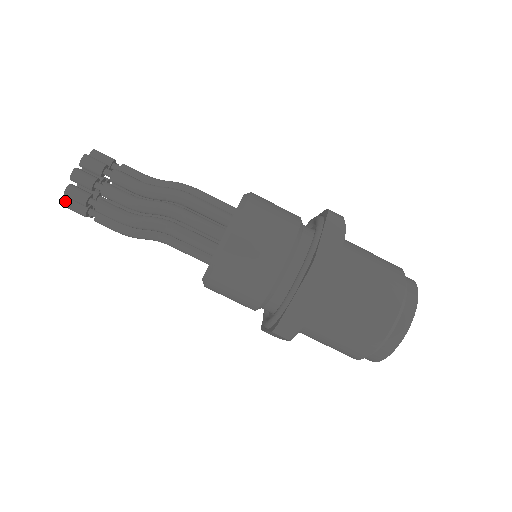
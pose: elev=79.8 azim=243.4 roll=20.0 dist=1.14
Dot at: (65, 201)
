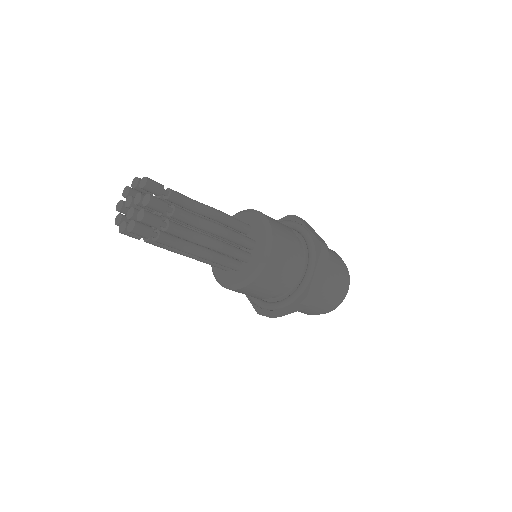
Dot at: occluded
